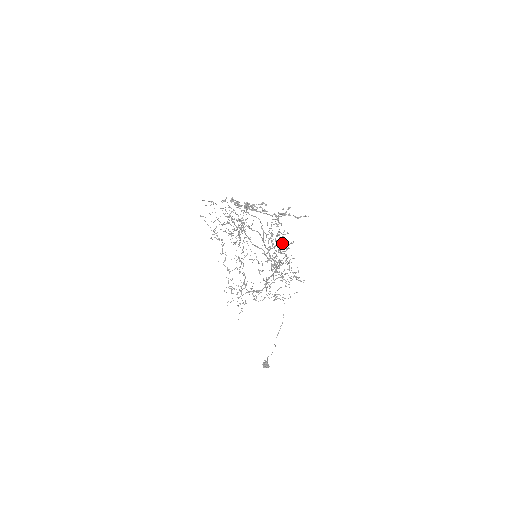
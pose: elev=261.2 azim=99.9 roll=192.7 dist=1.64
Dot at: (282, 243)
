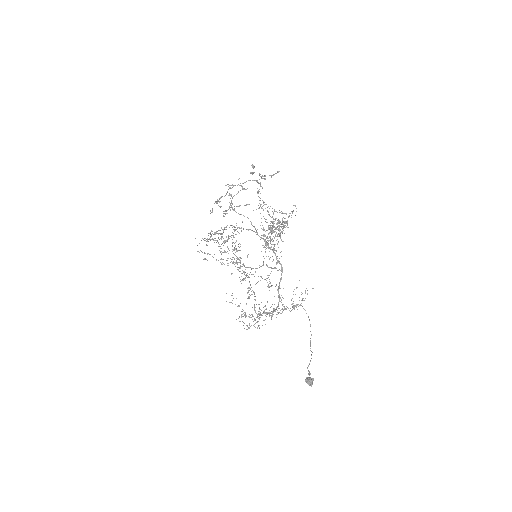
Dot at: (275, 229)
